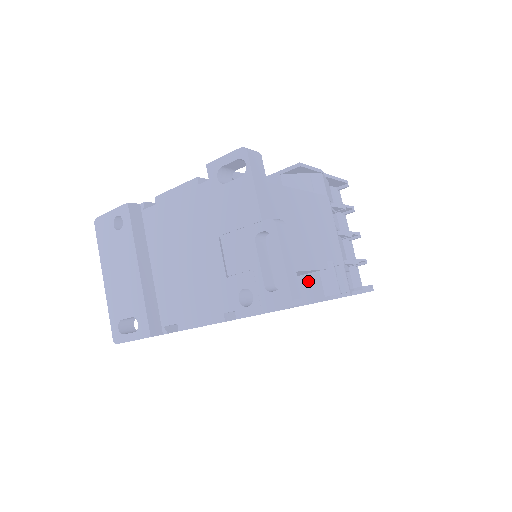
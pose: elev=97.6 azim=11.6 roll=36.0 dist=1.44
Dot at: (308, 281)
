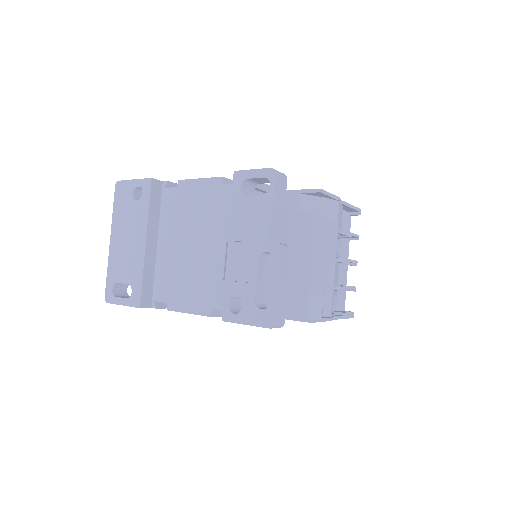
Dot at: (296, 299)
